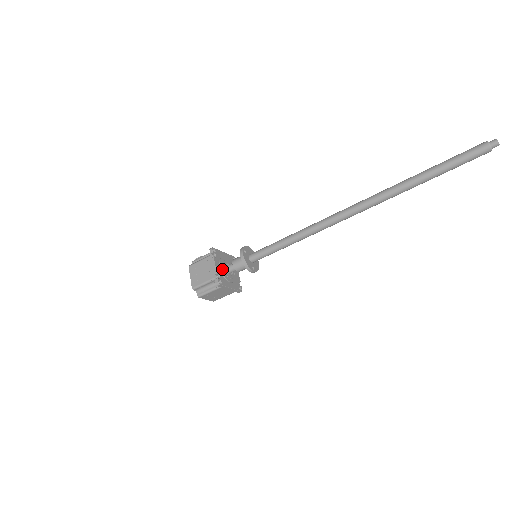
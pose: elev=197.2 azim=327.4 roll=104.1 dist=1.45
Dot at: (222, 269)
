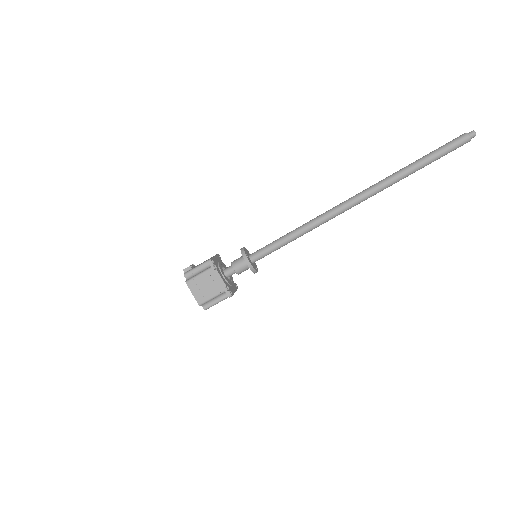
Dot at: (225, 277)
